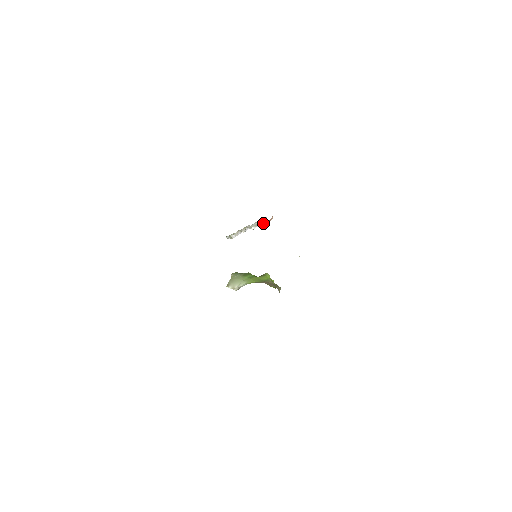
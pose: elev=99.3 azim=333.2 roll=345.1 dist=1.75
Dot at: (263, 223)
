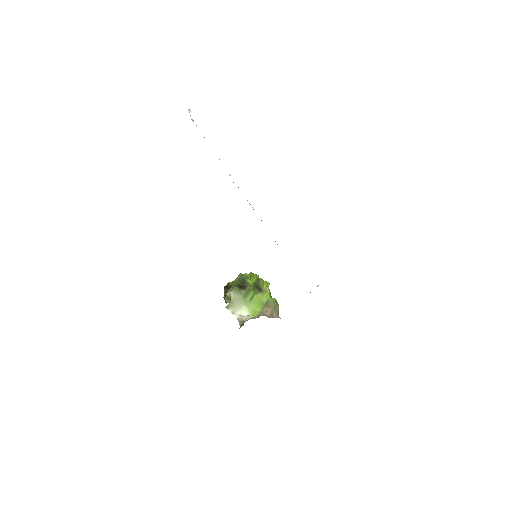
Dot at: occluded
